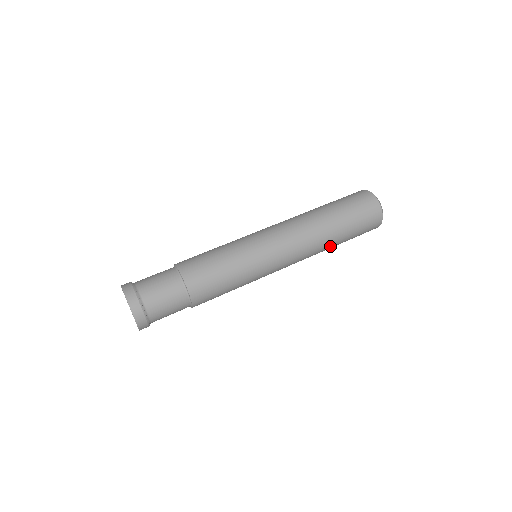
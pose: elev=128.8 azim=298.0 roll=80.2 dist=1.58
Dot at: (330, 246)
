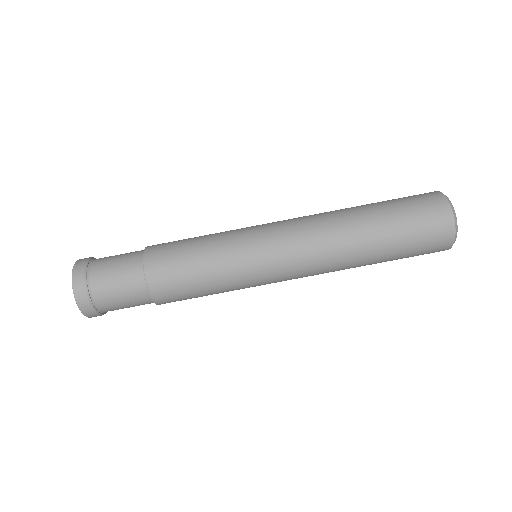
Dot at: (362, 265)
